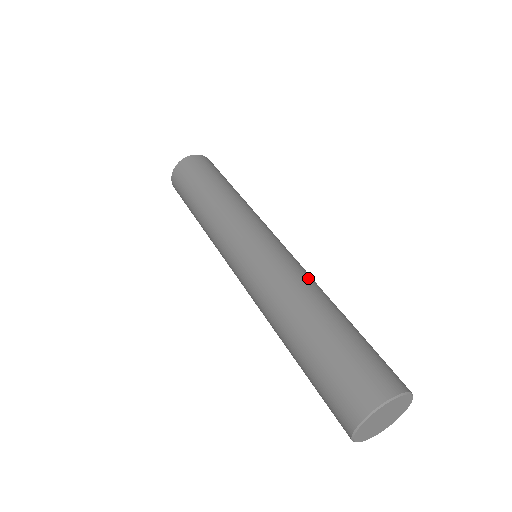
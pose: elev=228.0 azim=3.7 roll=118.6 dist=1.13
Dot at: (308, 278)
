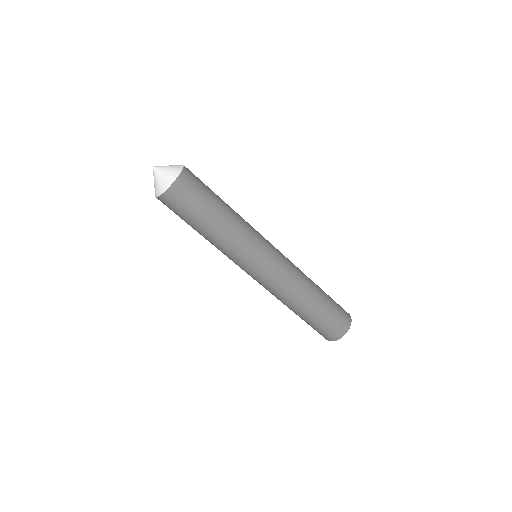
Dot at: (301, 273)
